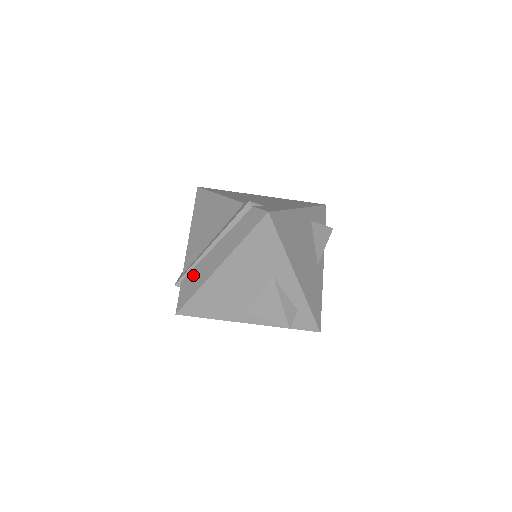
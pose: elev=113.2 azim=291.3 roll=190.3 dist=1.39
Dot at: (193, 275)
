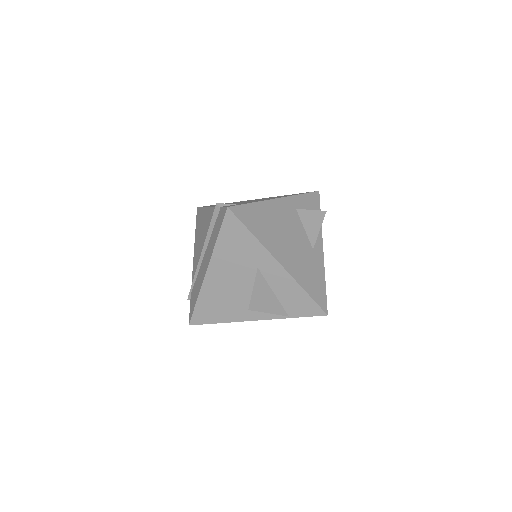
Dot at: (195, 285)
